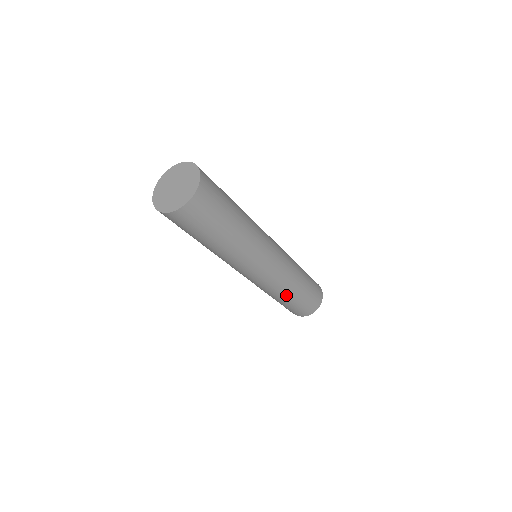
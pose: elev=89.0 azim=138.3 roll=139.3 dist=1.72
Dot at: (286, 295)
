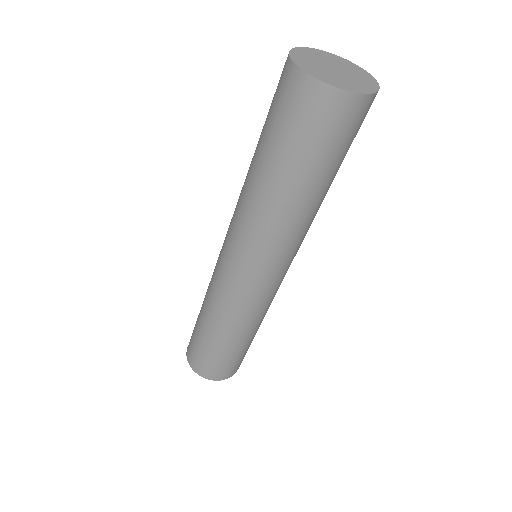
Dot at: (257, 327)
